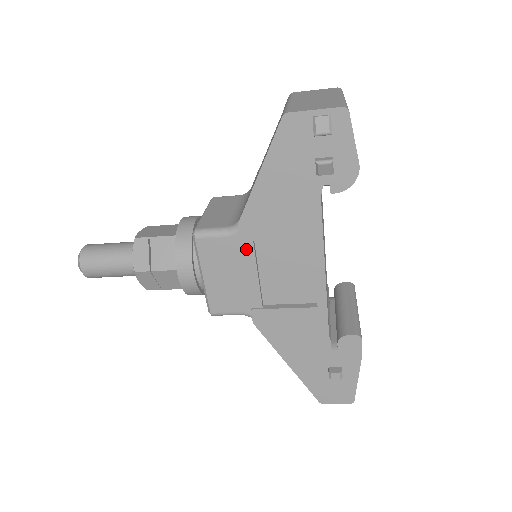
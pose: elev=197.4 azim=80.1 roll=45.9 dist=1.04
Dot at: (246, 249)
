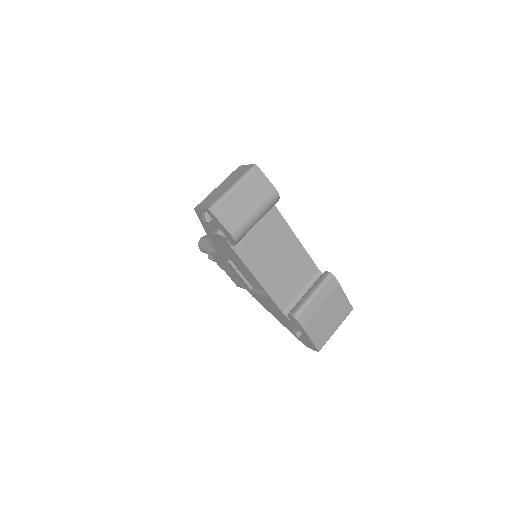
Dot at: (227, 261)
